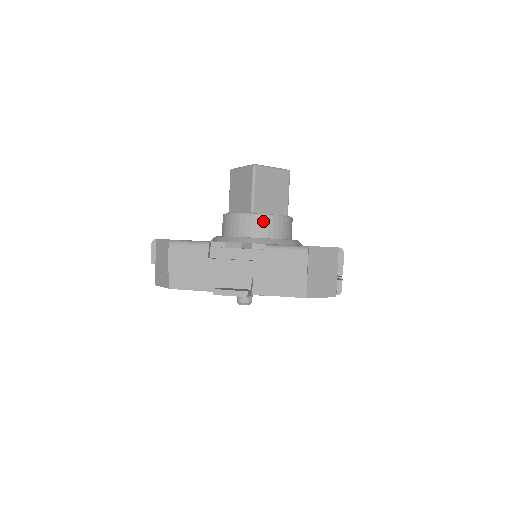
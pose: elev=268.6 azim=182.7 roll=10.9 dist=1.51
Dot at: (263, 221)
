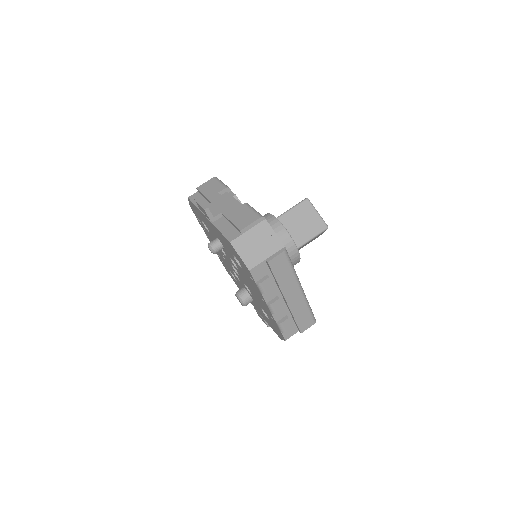
Dot at: (275, 224)
